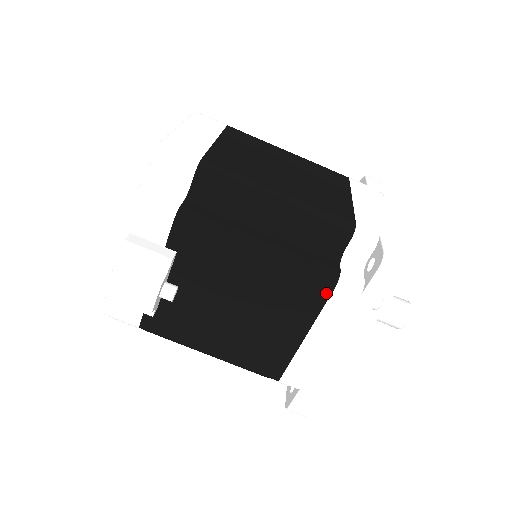
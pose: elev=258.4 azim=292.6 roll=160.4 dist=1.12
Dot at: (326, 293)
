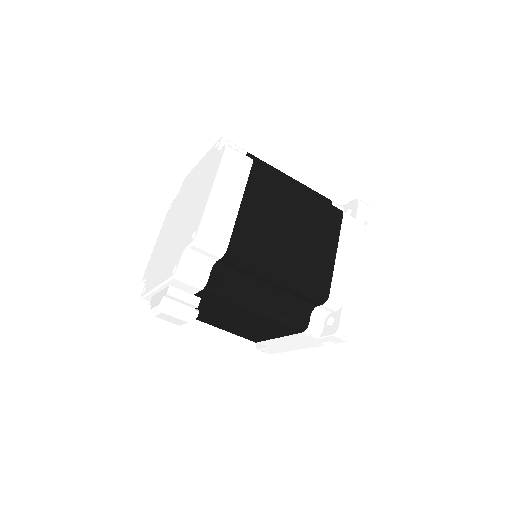
Dot at: (296, 332)
